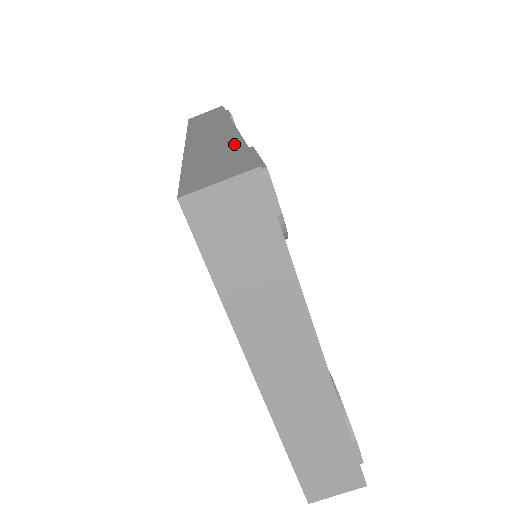
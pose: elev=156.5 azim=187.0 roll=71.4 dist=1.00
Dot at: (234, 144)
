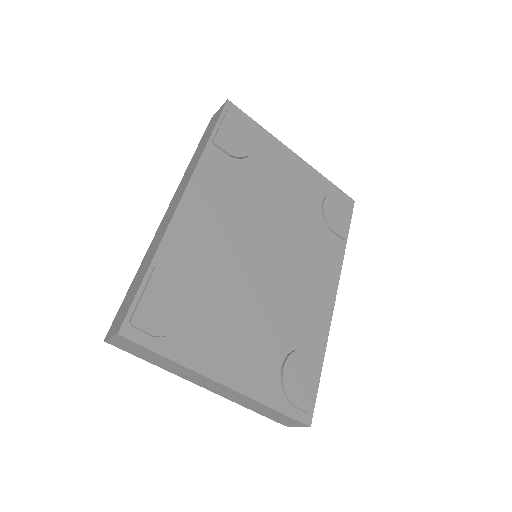
Dot at: (148, 265)
